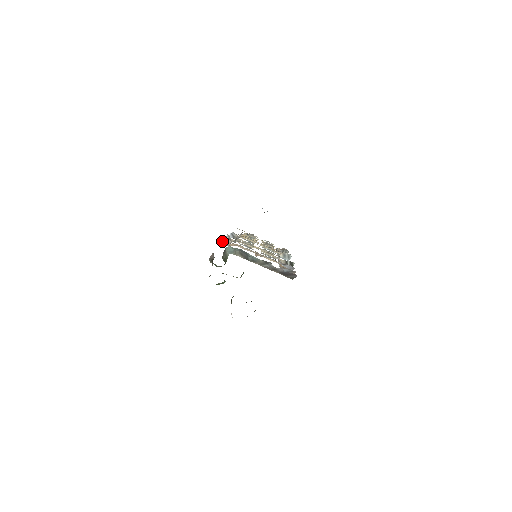
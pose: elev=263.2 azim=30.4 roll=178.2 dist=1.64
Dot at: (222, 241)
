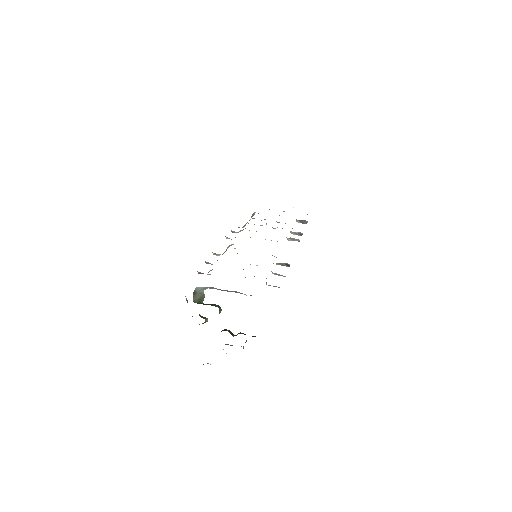
Dot at: (198, 272)
